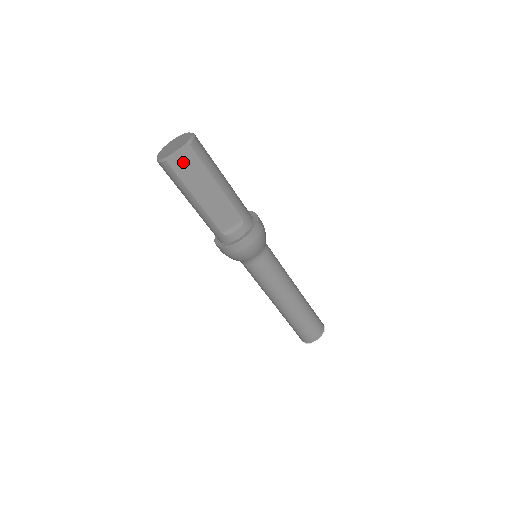
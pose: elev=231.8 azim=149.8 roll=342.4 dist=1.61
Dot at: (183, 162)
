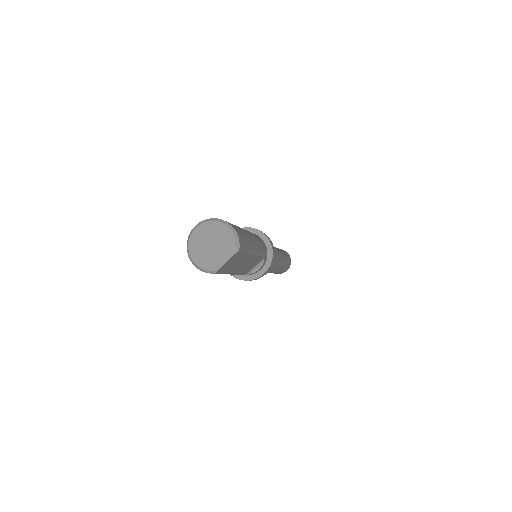
Dot at: (229, 264)
